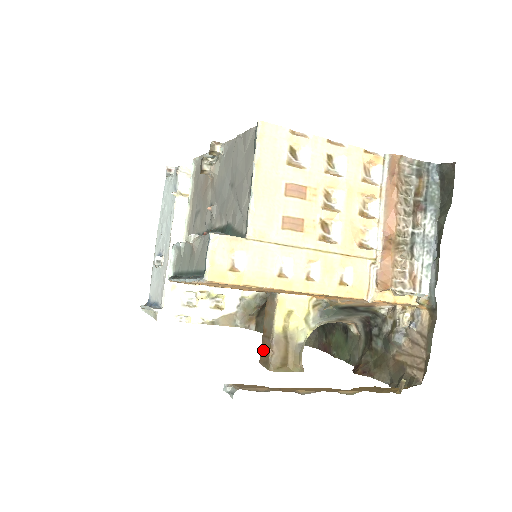
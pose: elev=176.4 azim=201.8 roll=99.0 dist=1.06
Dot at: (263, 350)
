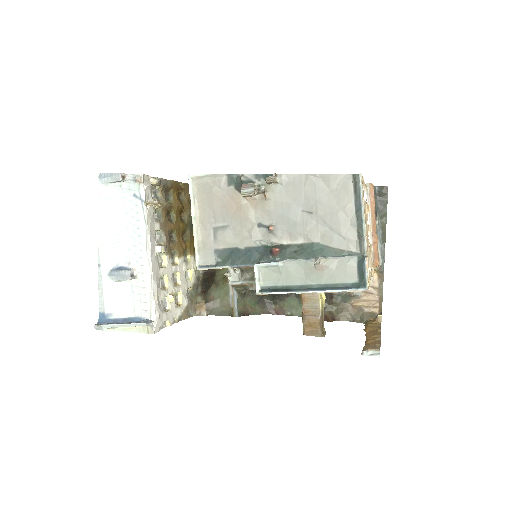
Dot at: (308, 325)
